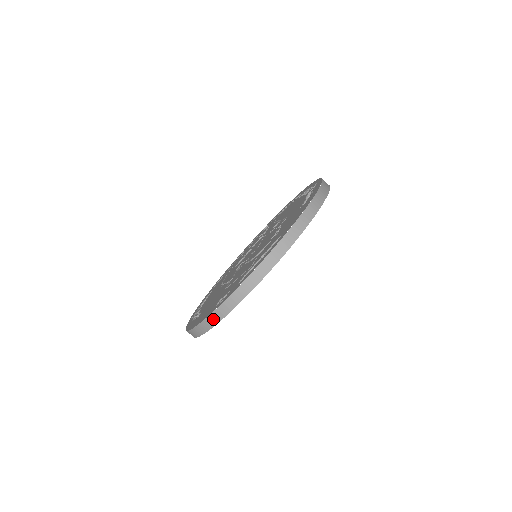
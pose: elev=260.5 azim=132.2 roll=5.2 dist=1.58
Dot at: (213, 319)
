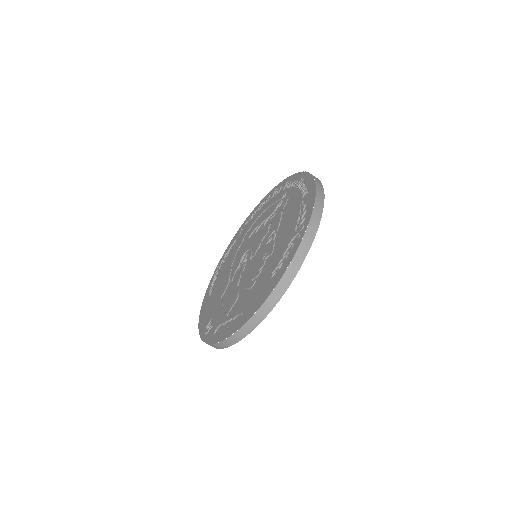
Dot at: occluded
